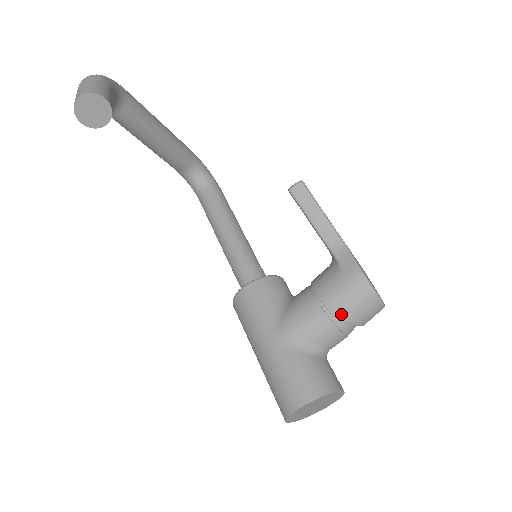
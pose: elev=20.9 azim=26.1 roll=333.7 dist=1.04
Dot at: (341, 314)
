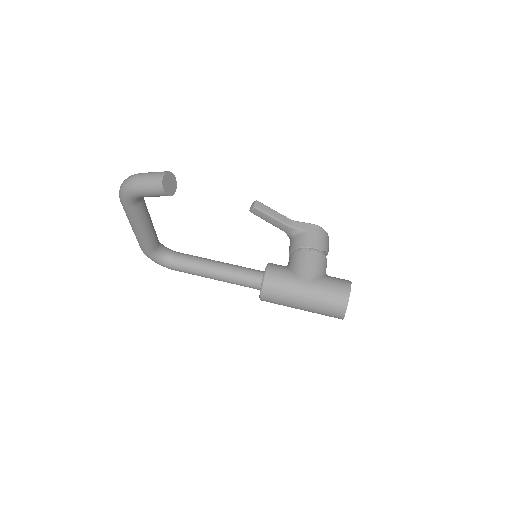
Dot at: (323, 248)
